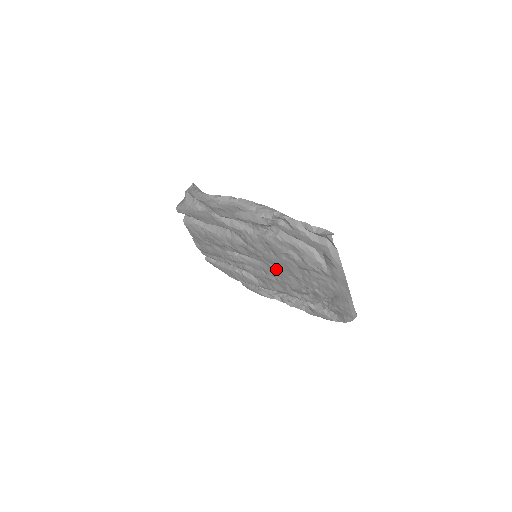
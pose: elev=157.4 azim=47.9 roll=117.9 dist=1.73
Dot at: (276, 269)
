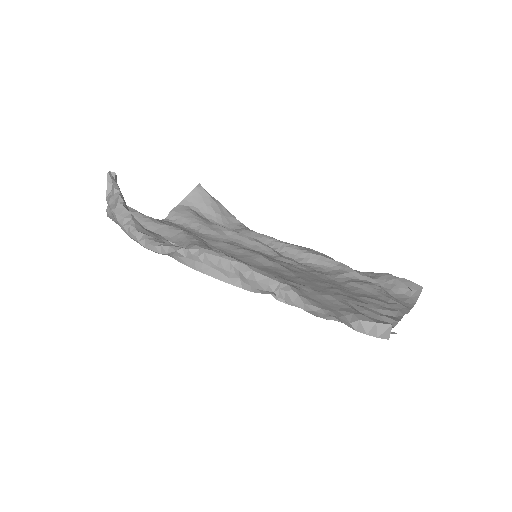
Dot at: occluded
